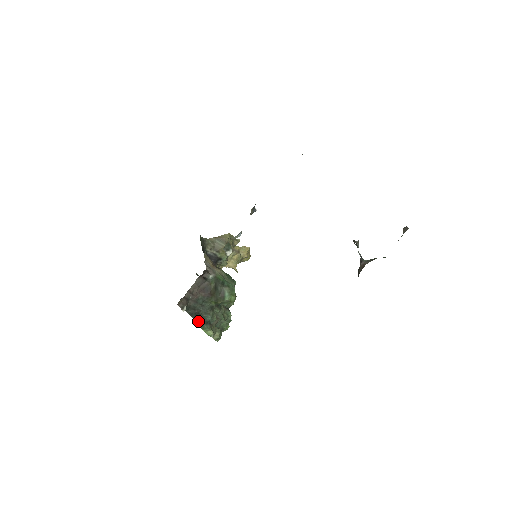
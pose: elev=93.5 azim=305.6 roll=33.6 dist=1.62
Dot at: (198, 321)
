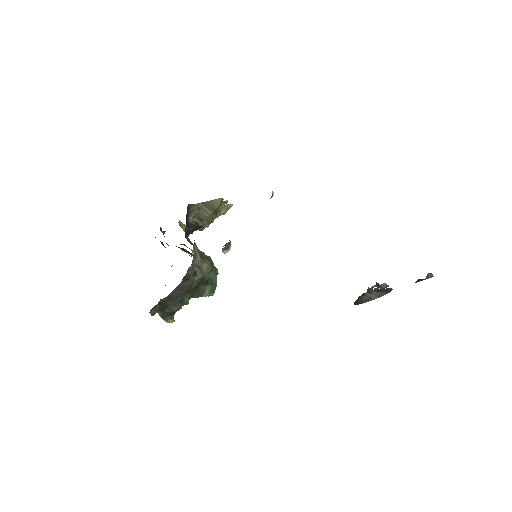
Dot at: (162, 314)
